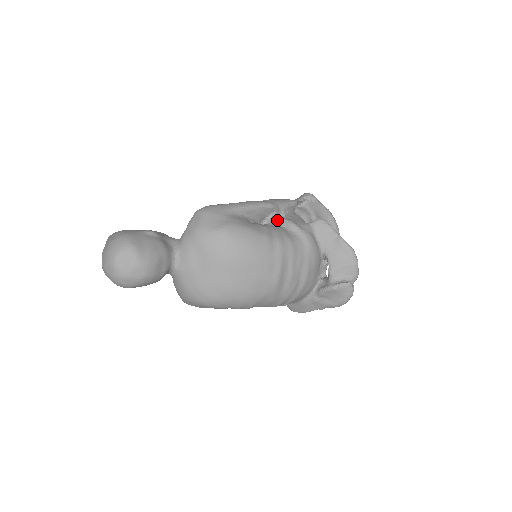
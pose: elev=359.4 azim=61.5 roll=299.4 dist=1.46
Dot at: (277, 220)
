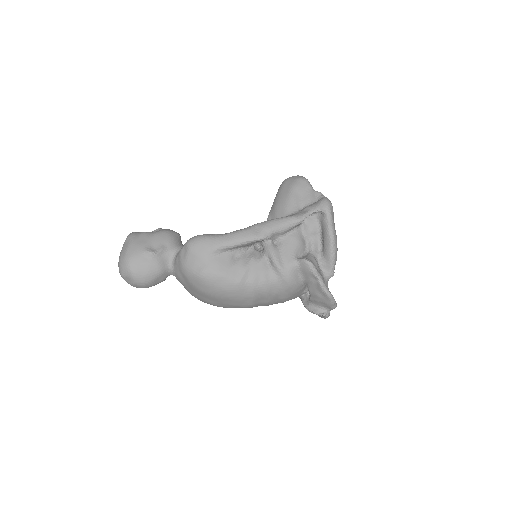
Dot at: (266, 251)
